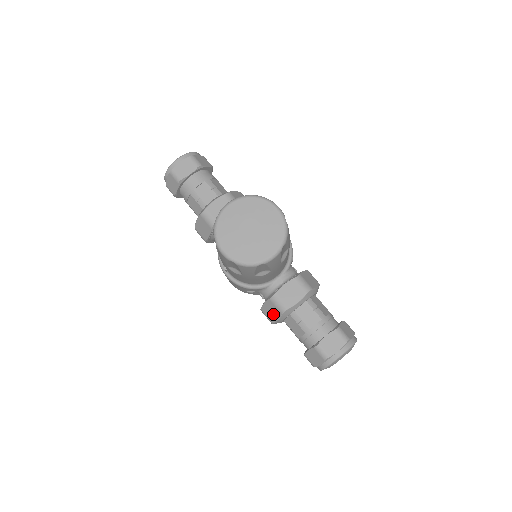
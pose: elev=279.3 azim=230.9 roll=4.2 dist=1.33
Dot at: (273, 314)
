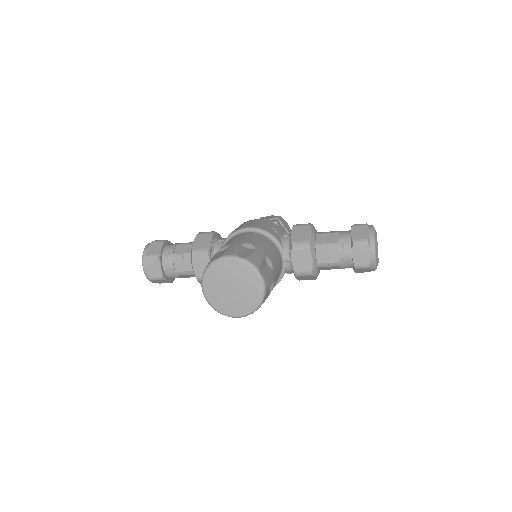
Dot at: (309, 278)
